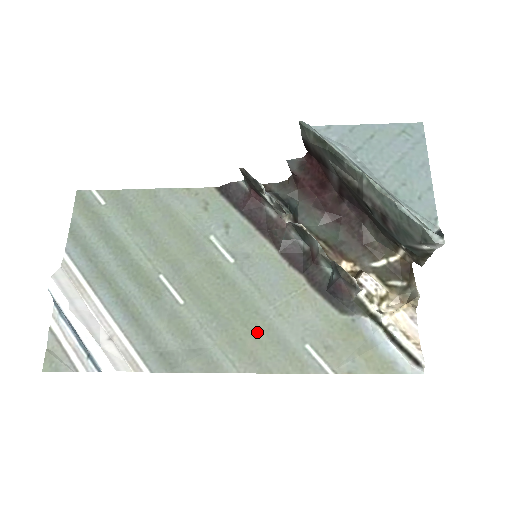
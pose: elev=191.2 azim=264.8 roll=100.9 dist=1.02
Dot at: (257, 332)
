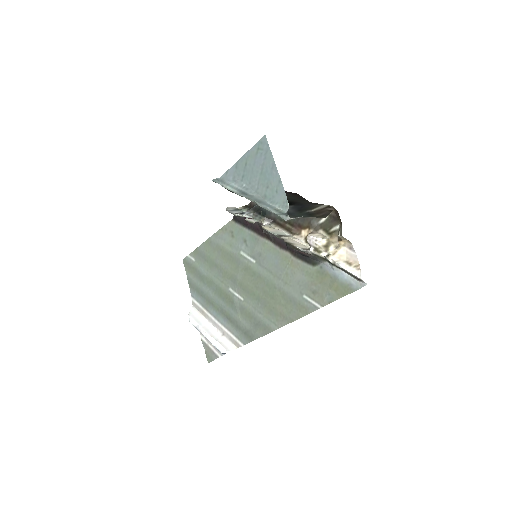
Dot at: (279, 300)
